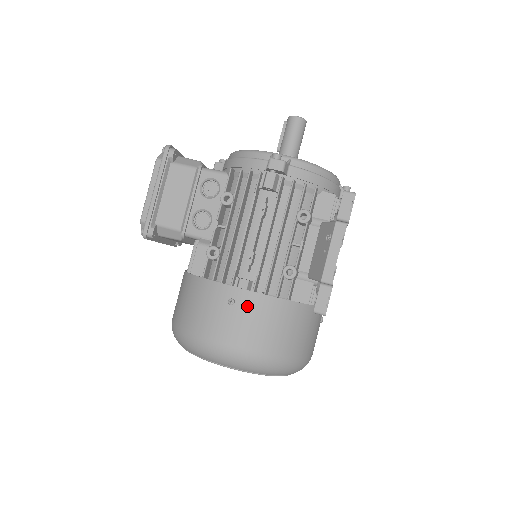
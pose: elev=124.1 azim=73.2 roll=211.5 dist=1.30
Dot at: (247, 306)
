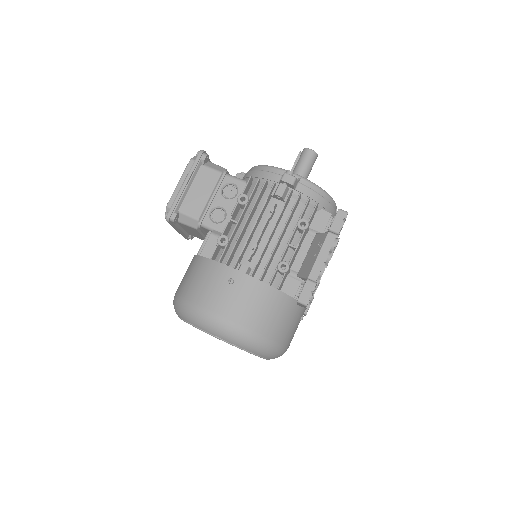
Dot at: (243, 287)
